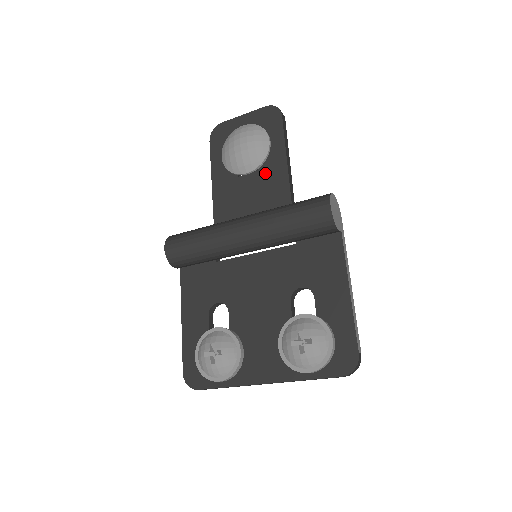
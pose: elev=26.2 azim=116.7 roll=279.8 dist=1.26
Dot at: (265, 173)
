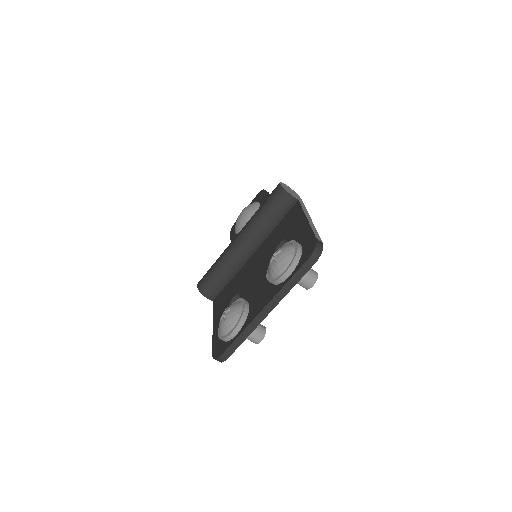
Dot at: occluded
